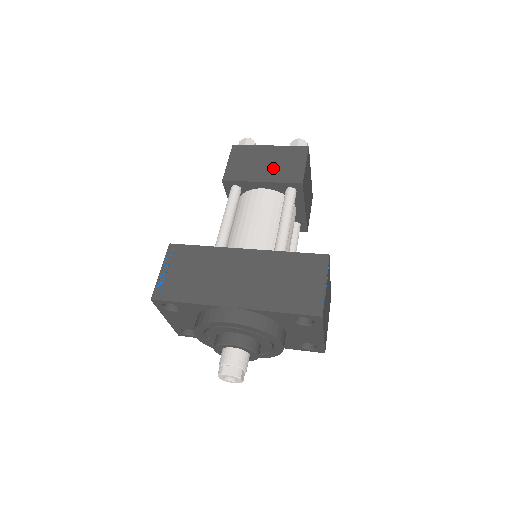
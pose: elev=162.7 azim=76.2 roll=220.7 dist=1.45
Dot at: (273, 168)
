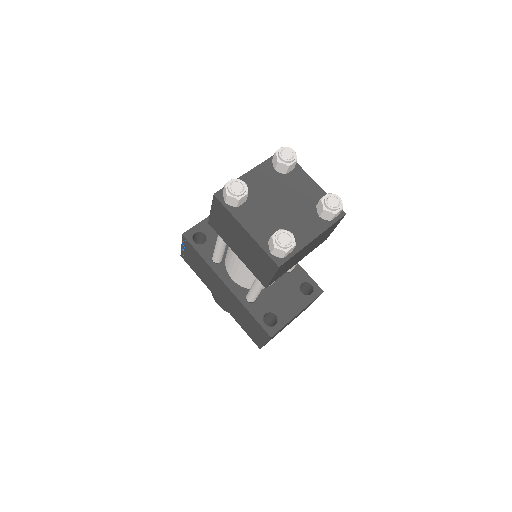
Dot at: (245, 254)
